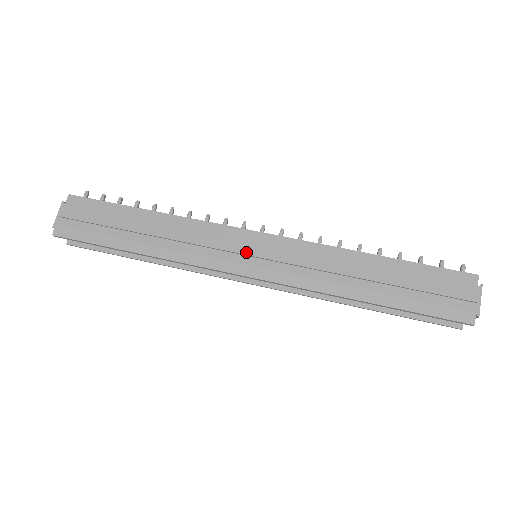
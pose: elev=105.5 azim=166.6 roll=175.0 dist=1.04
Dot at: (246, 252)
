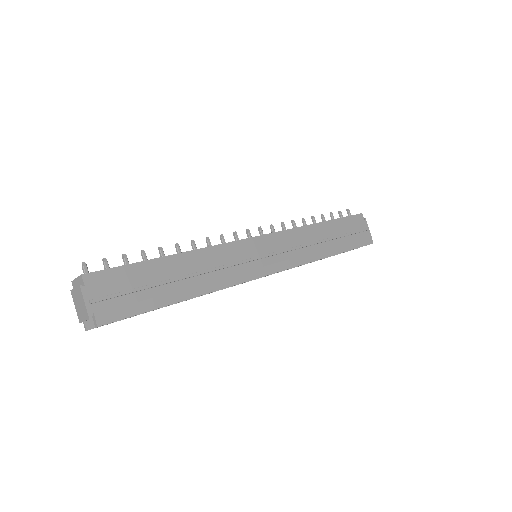
Dot at: (261, 256)
